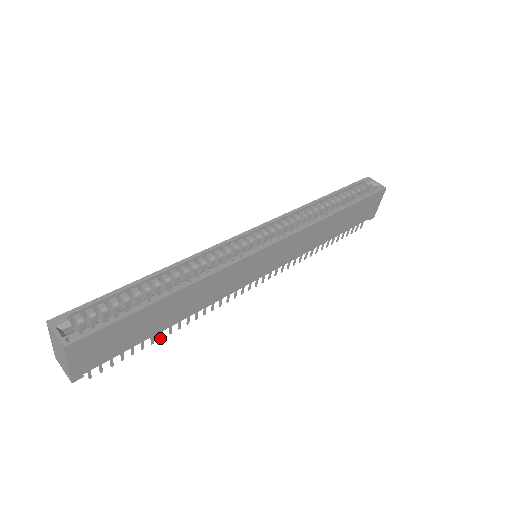
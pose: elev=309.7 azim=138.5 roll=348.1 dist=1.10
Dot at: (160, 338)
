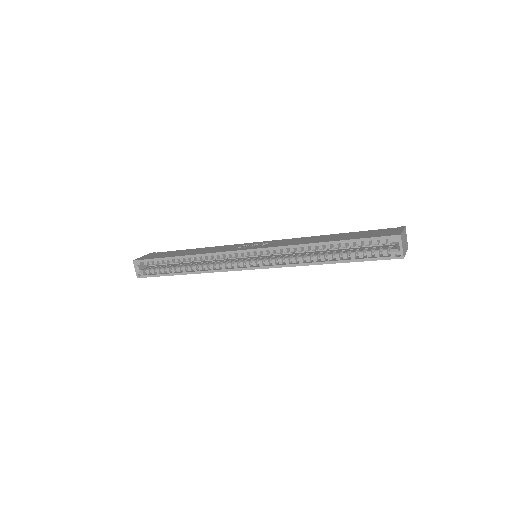
Dot at: occluded
